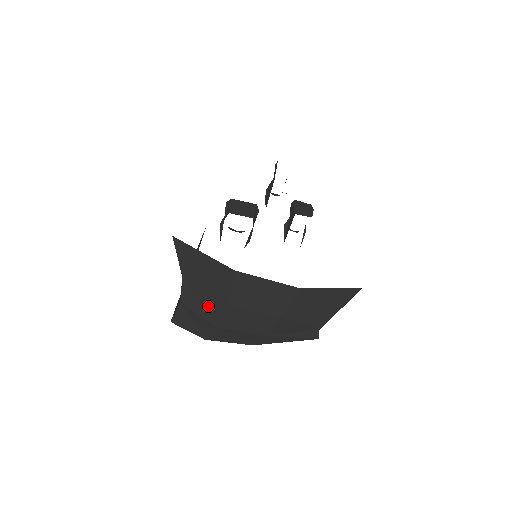
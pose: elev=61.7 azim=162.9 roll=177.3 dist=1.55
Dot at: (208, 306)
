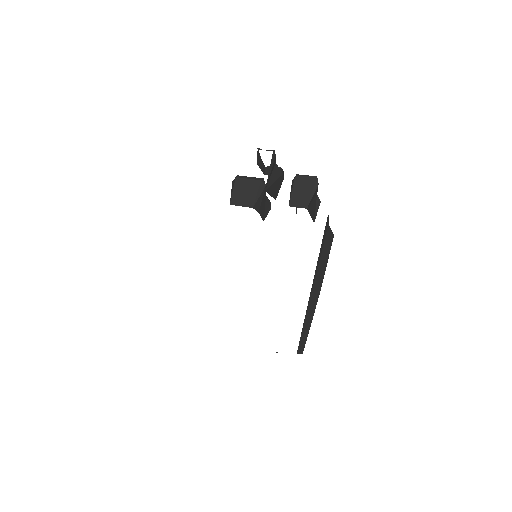
Dot at: occluded
